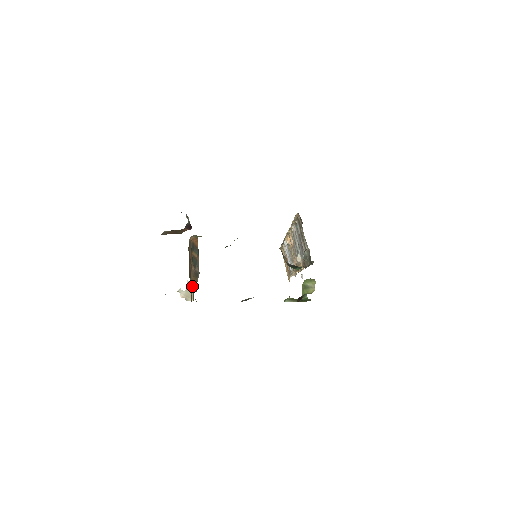
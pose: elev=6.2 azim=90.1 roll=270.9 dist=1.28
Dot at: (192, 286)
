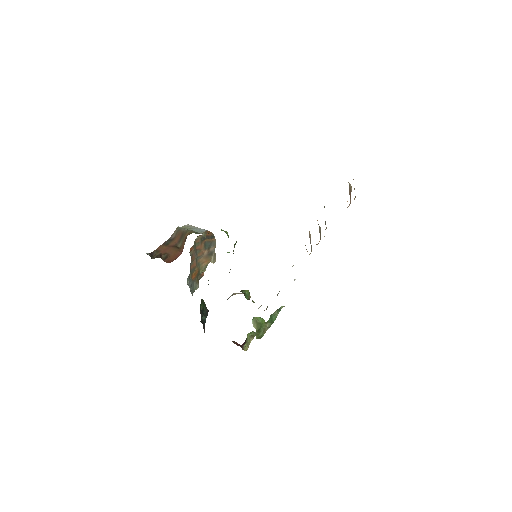
Dot at: (200, 271)
